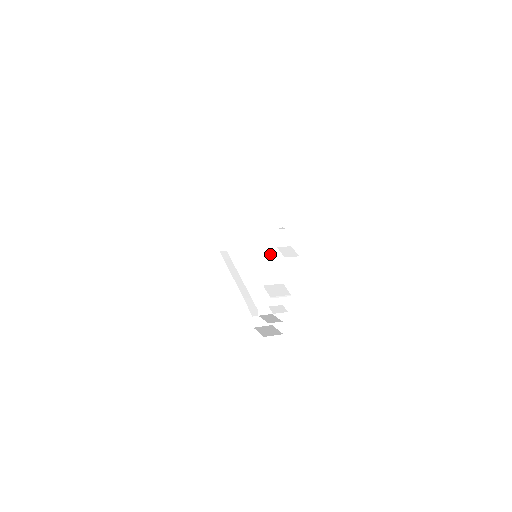
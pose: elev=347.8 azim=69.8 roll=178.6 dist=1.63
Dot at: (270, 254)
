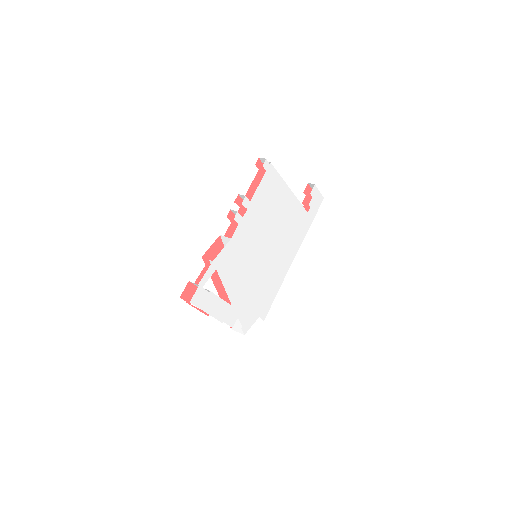
Dot at: occluded
